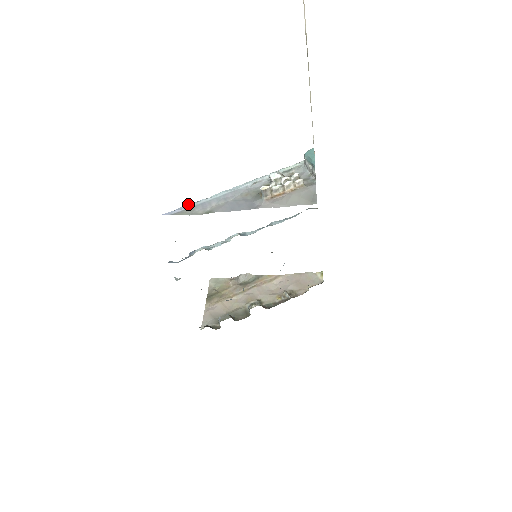
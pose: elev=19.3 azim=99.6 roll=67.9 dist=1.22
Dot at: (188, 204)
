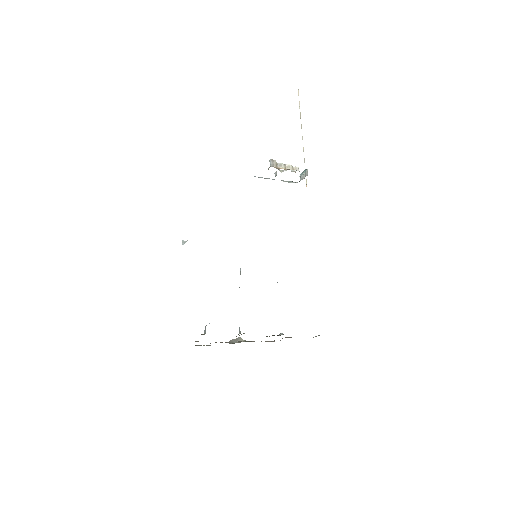
Dot at: occluded
